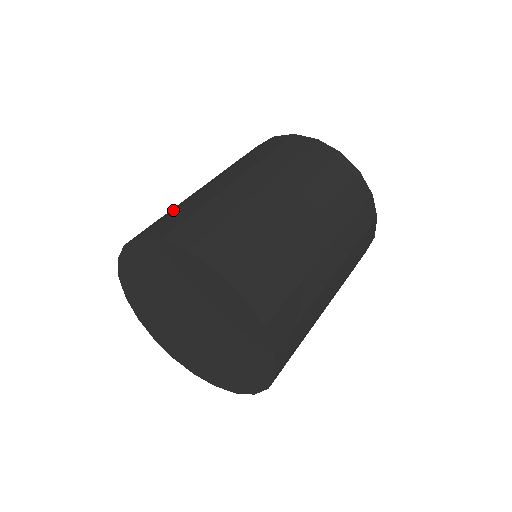
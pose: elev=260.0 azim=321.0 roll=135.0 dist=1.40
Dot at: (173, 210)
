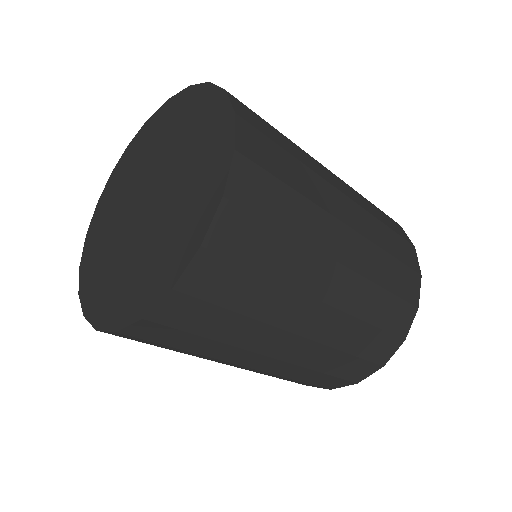
Dot at: occluded
